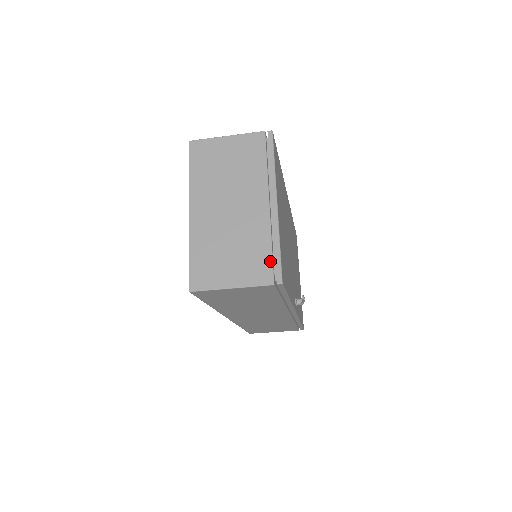
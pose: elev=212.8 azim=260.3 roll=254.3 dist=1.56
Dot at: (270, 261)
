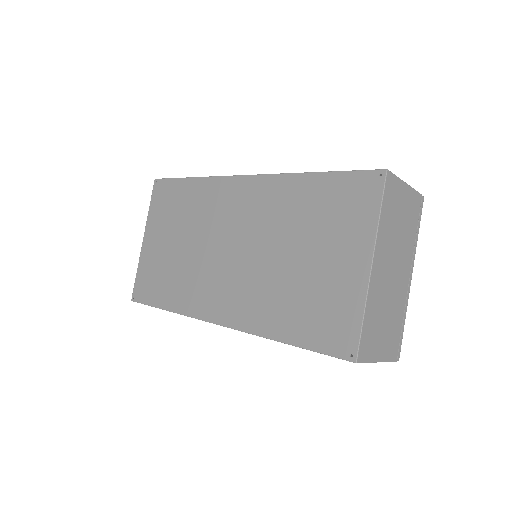
Dot at: (400, 338)
